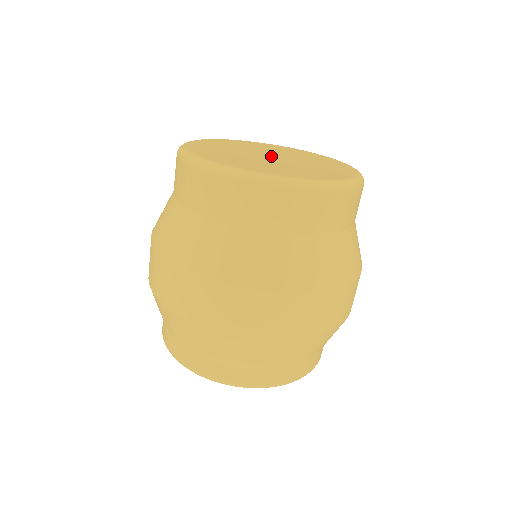
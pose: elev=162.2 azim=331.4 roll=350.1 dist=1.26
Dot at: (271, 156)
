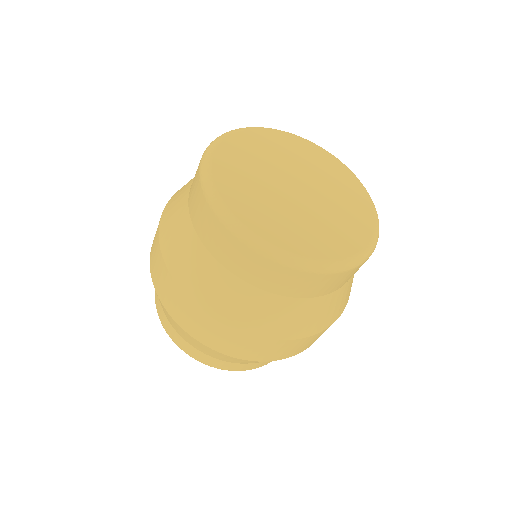
Dot at: (297, 186)
